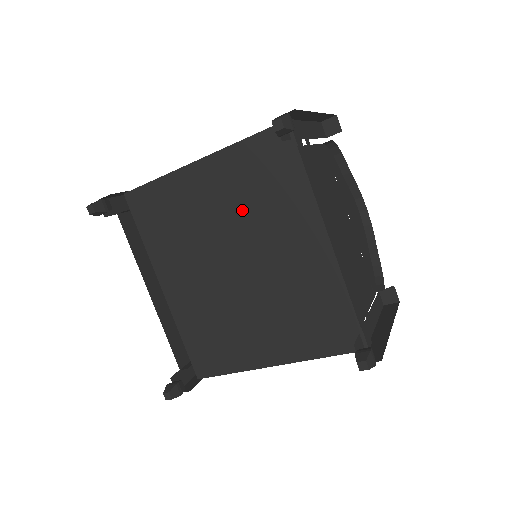
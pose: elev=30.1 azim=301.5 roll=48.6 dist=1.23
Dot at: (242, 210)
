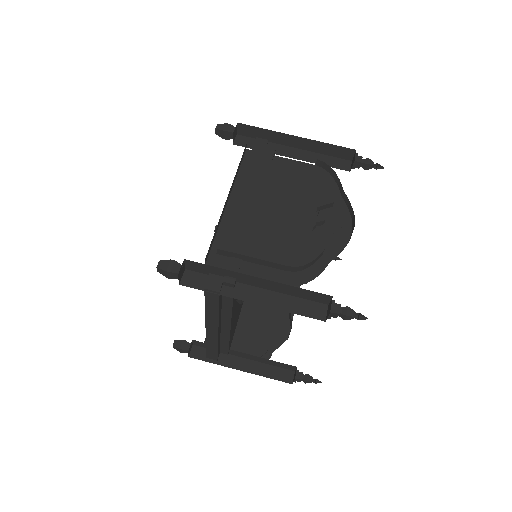
Dot at: occluded
